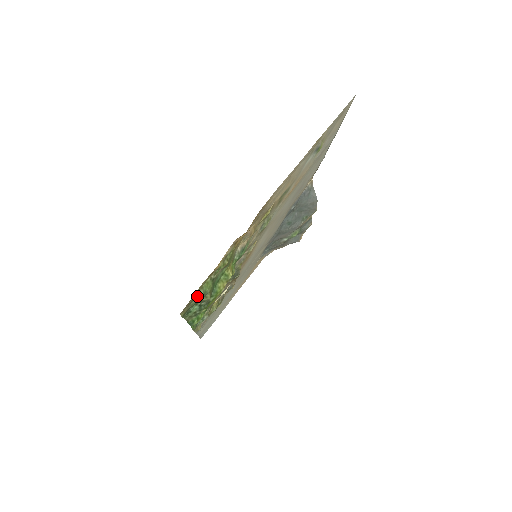
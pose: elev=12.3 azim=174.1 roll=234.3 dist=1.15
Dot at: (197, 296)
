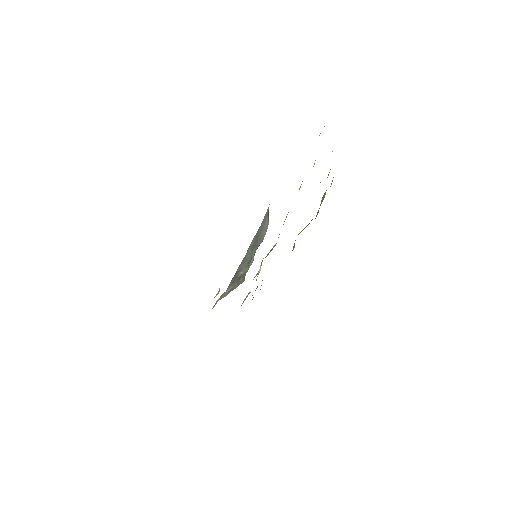
Dot at: (332, 180)
